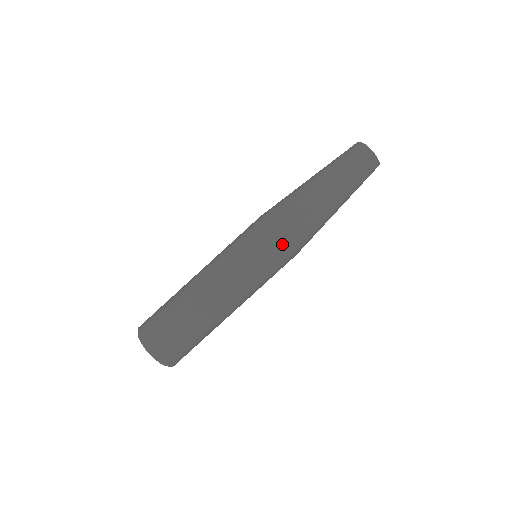
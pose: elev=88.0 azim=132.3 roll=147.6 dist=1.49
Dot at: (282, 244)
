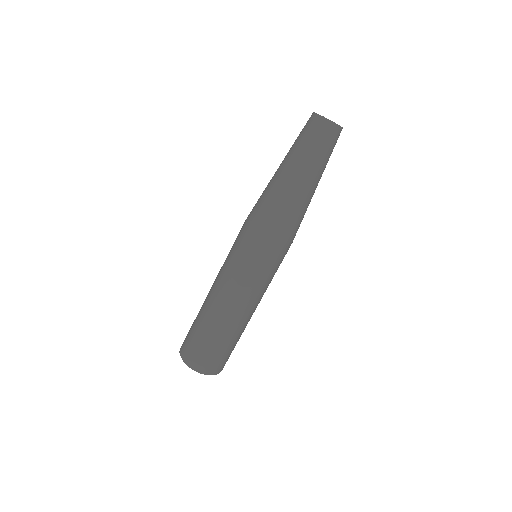
Dot at: occluded
